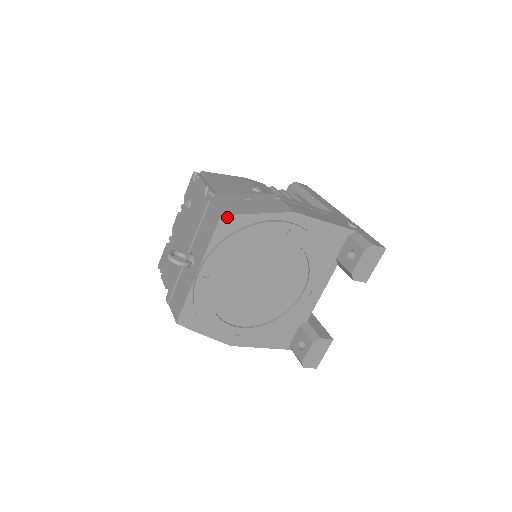
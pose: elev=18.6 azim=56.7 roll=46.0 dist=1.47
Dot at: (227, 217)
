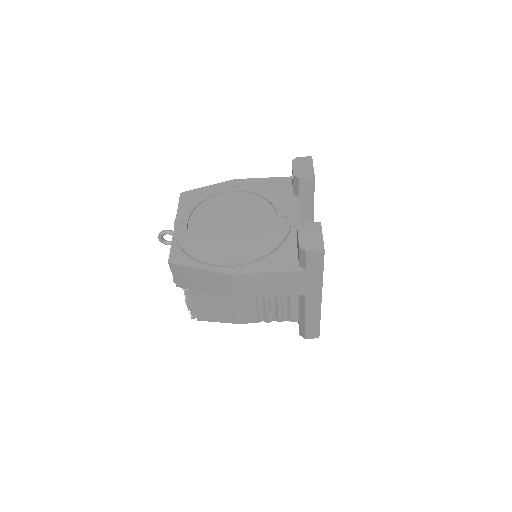
Dot at: (185, 193)
